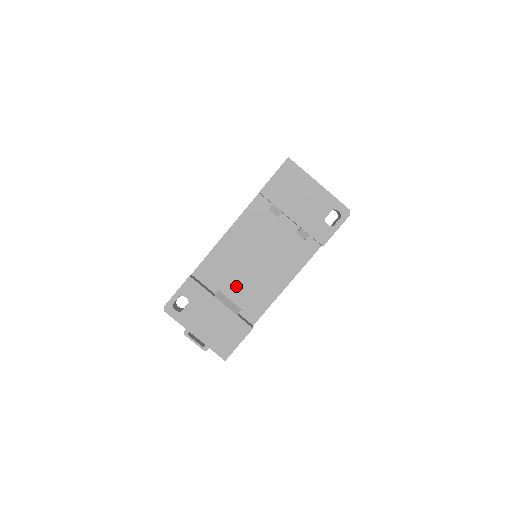
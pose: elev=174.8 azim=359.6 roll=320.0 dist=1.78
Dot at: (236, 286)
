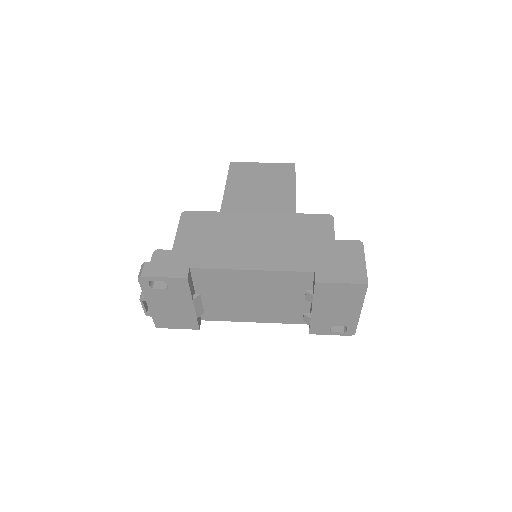
Dot at: (217, 298)
